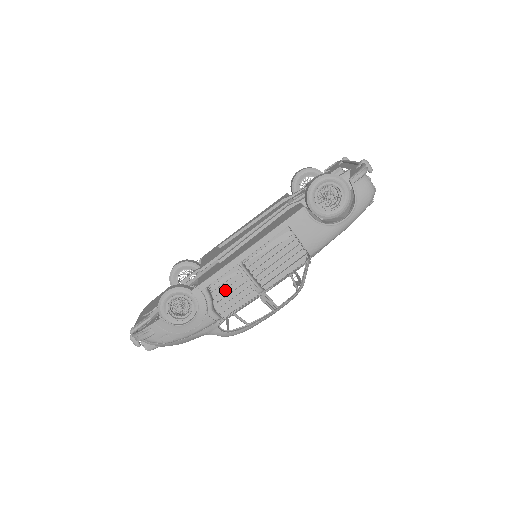
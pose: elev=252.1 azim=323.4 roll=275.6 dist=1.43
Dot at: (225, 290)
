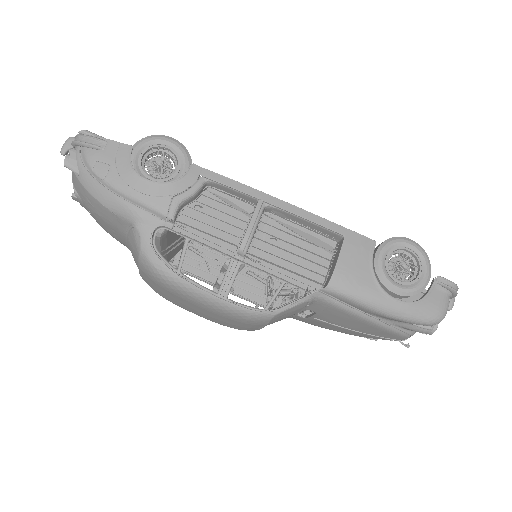
Dot at: (214, 210)
